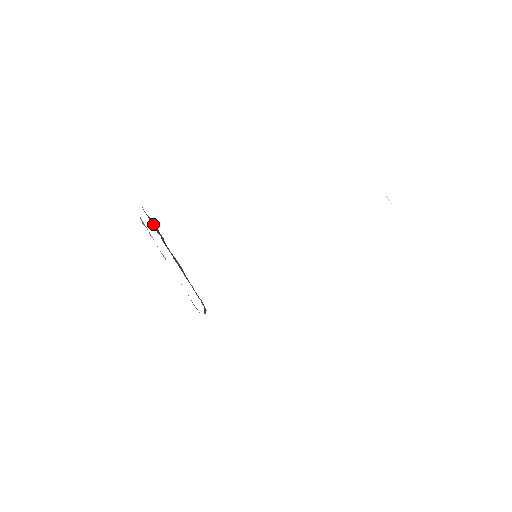
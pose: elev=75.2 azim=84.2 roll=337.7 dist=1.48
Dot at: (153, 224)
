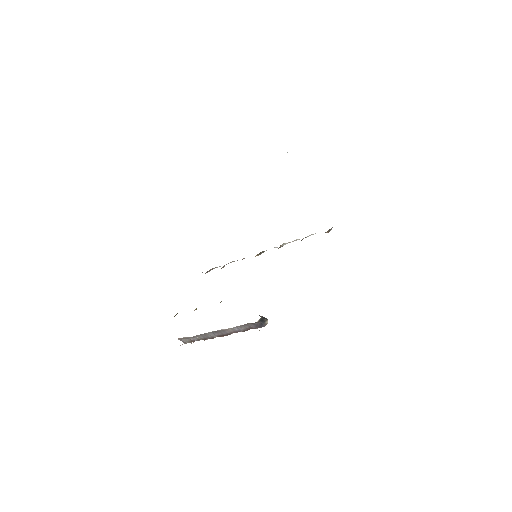
Dot at: occluded
